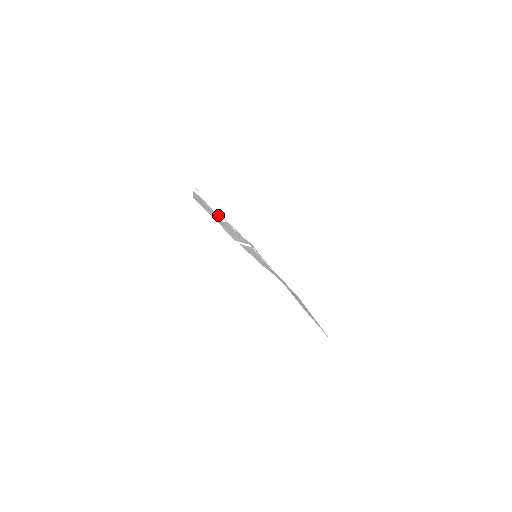
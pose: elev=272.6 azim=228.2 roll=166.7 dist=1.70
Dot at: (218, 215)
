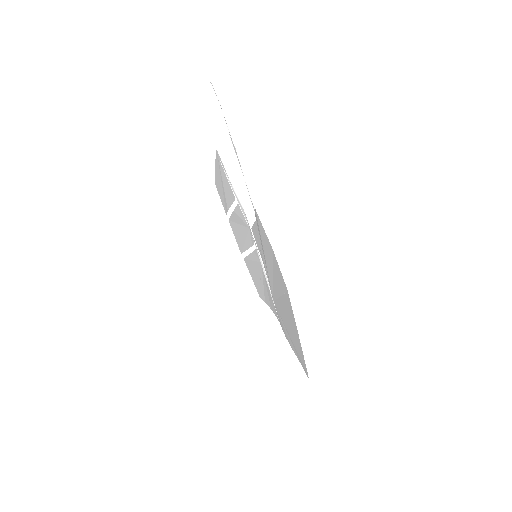
Dot at: occluded
